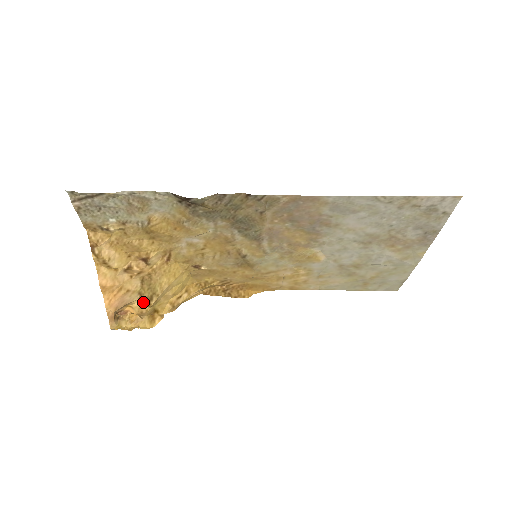
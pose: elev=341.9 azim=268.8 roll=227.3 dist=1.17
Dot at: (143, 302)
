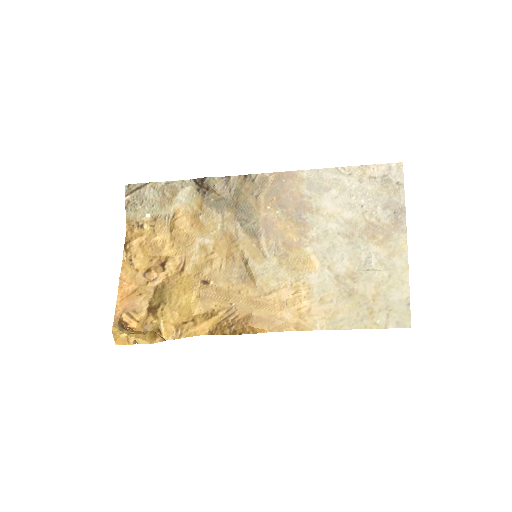
Dot at: (150, 312)
